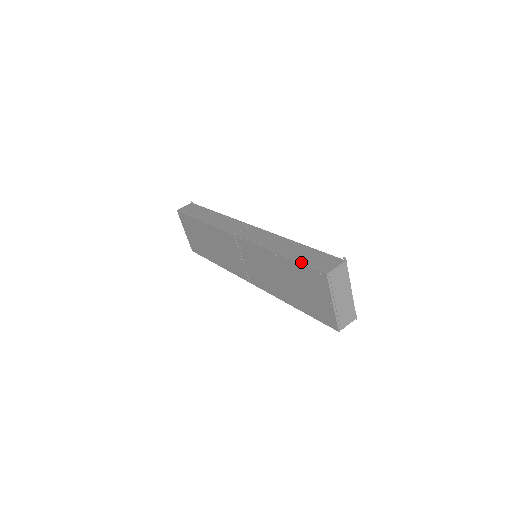
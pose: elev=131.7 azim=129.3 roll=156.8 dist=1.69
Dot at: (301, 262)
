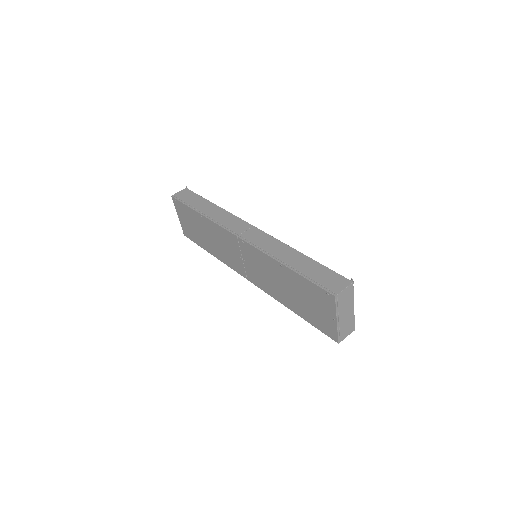
Dot at: (308, 279)
